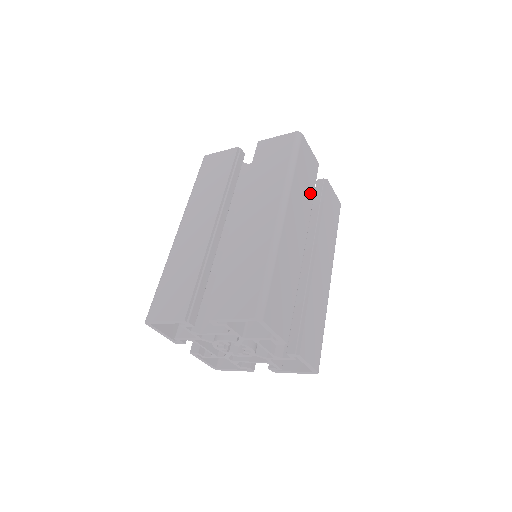
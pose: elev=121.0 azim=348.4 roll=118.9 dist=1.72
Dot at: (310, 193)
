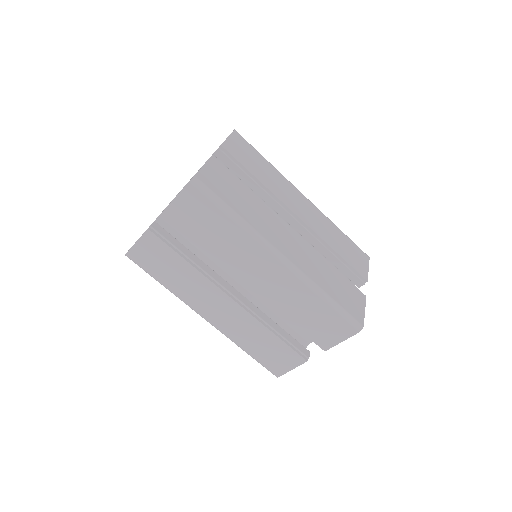
Dot at: (248, 194)
